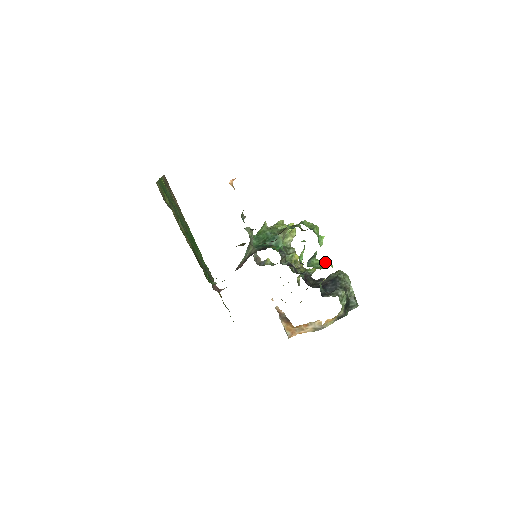
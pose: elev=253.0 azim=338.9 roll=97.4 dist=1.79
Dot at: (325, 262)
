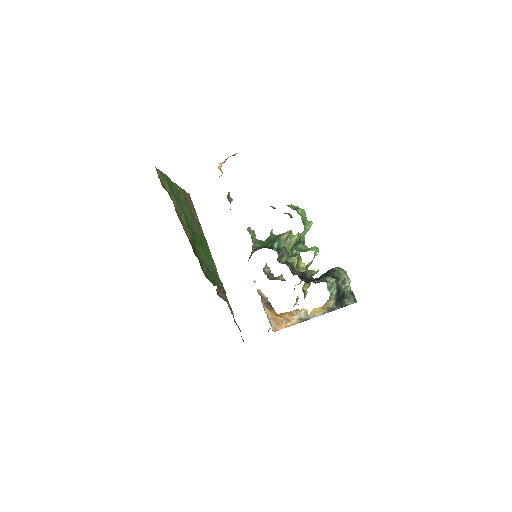
Dot at: (314, 248)
